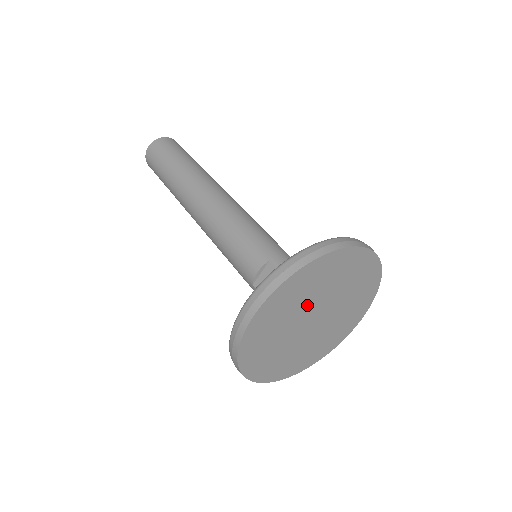
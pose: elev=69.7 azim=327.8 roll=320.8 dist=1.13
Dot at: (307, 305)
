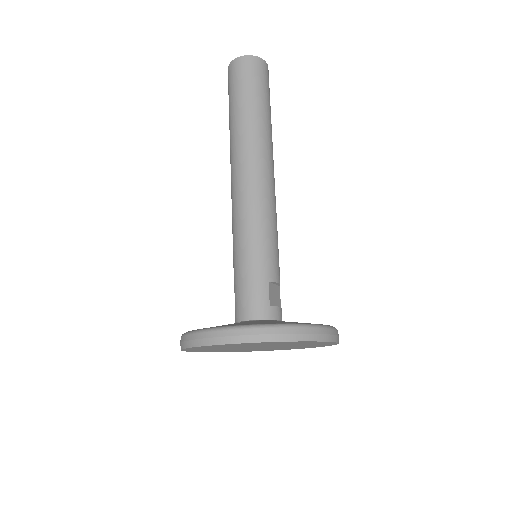
Dot at: (232, 348)
